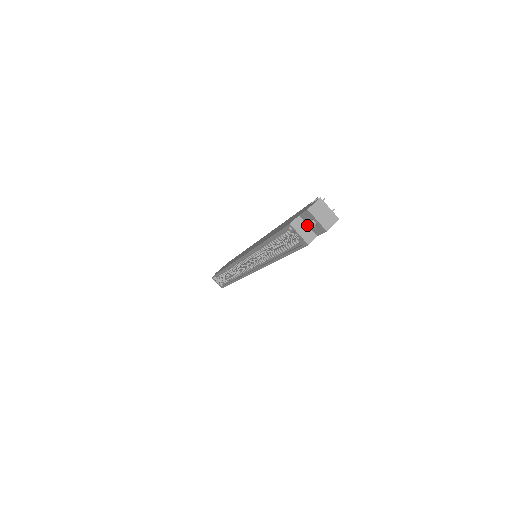
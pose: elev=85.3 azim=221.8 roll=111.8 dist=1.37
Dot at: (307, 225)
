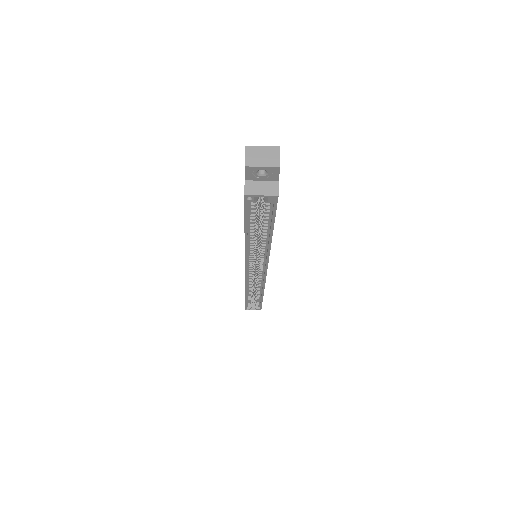
Dot at: (260, 181)
